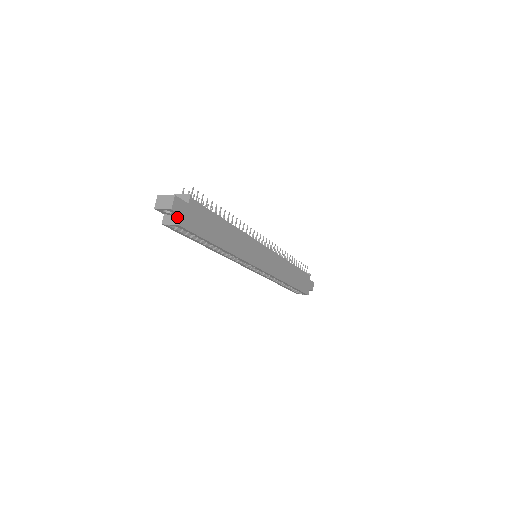
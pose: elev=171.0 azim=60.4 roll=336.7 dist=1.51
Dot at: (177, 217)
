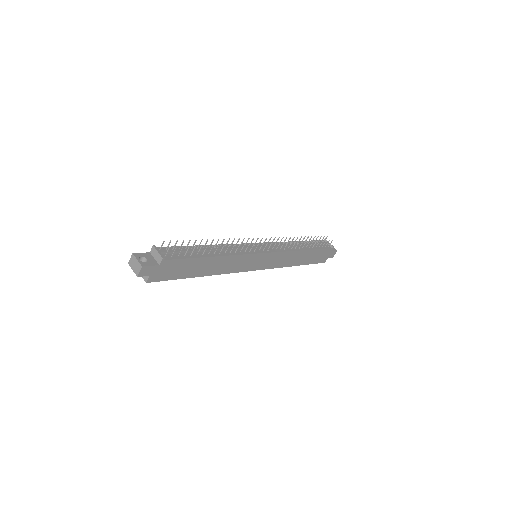
Dot at: (147, 275)
